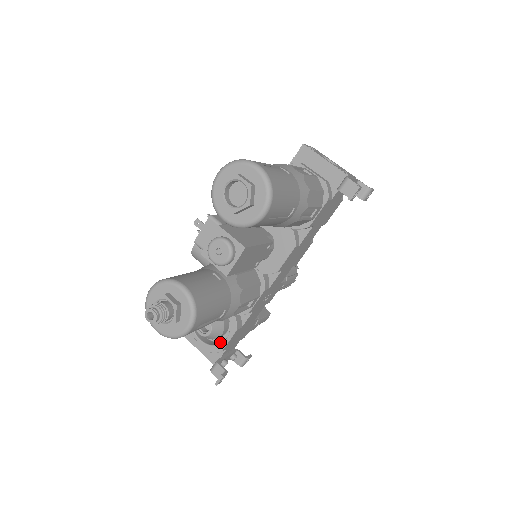
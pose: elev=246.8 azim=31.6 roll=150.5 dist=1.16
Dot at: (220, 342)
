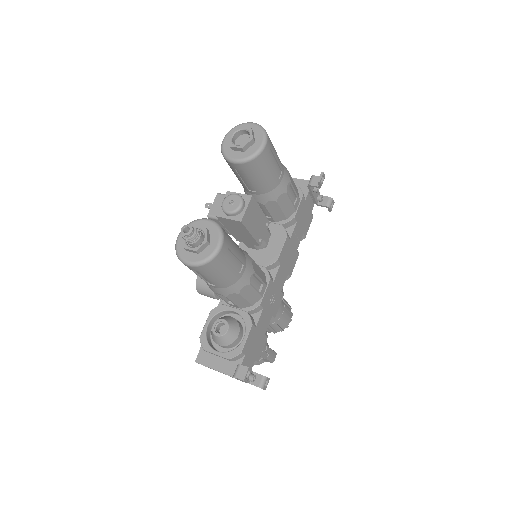
Dot at: occluded
